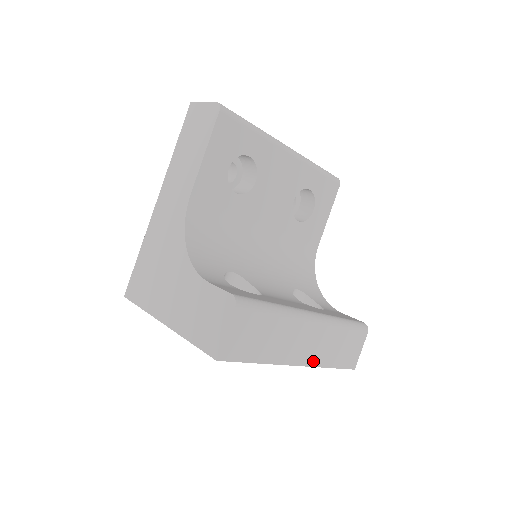
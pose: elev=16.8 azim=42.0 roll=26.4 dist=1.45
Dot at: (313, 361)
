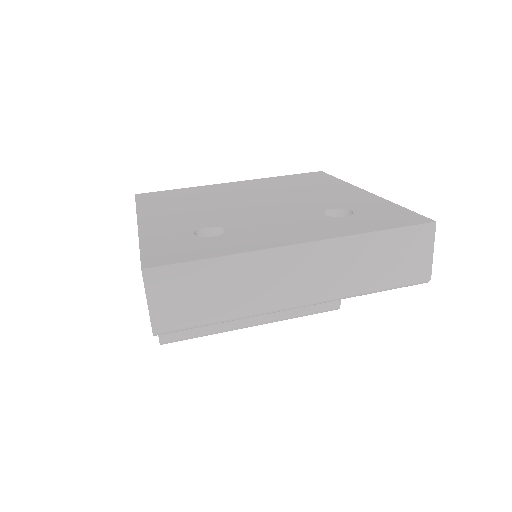
Dot at: occluded
